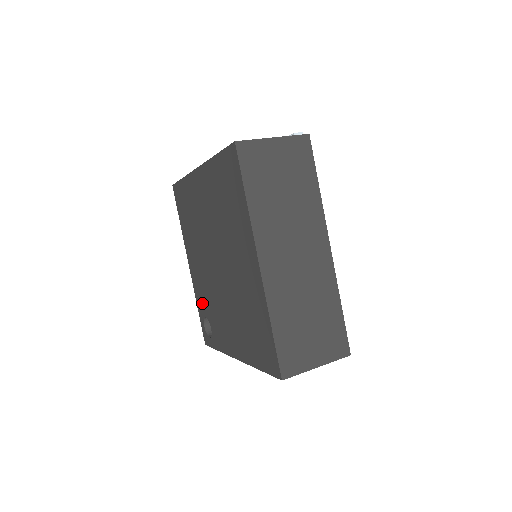
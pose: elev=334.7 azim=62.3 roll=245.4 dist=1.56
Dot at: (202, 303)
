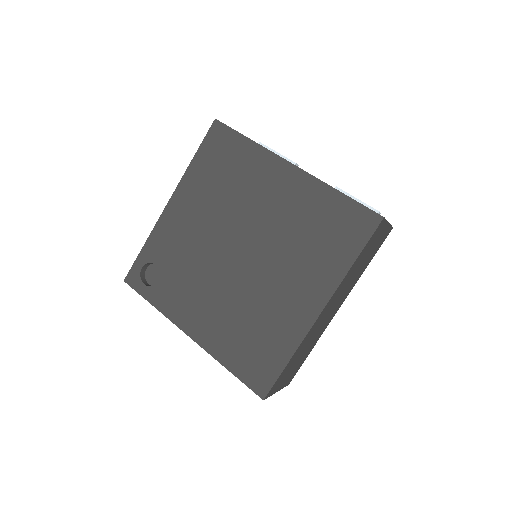
Dot at: (162, 250)
